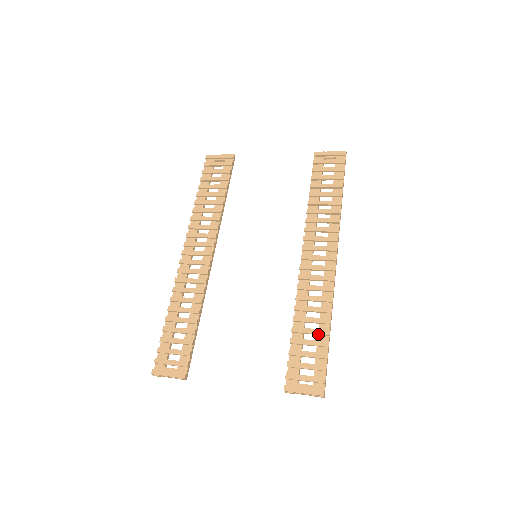
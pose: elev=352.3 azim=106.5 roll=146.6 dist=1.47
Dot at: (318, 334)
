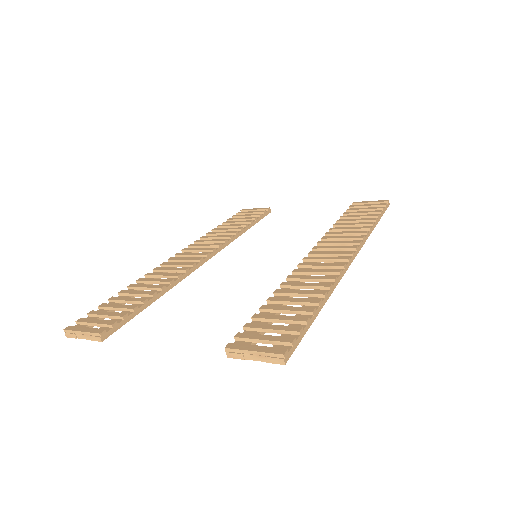
Dot at: (303, 302)
